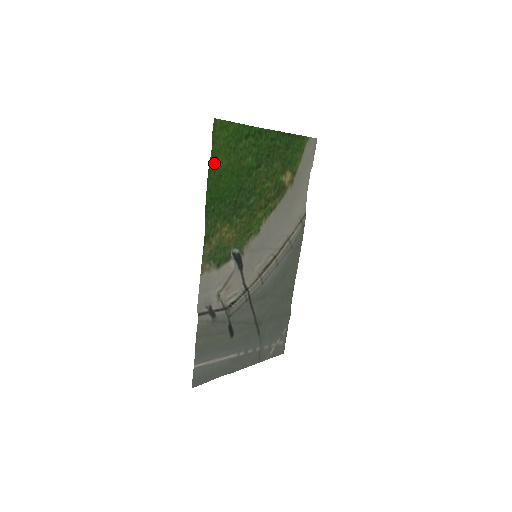
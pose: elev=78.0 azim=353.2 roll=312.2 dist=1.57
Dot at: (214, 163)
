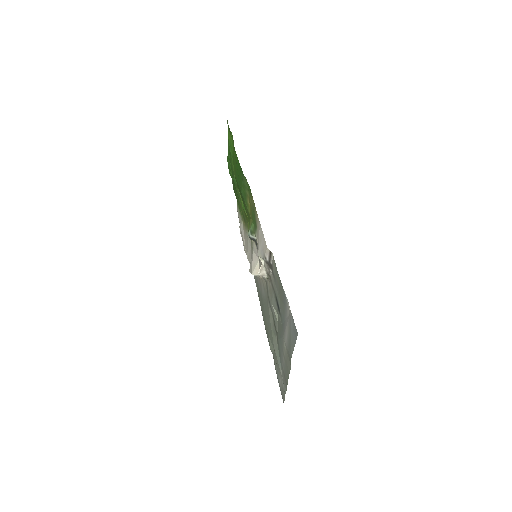
Dot at: occluded
